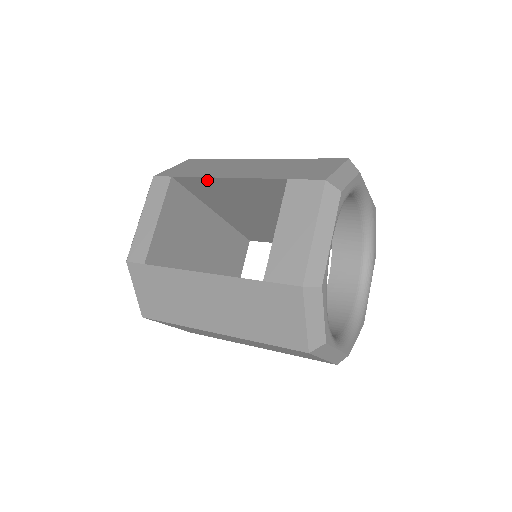
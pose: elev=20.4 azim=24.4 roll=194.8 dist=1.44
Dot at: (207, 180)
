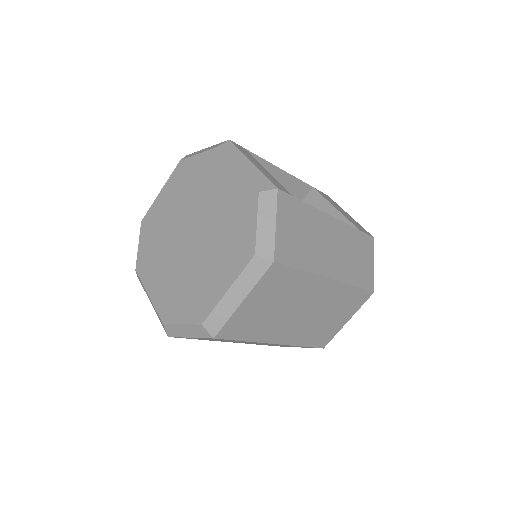
Dot at: (265, 166)
